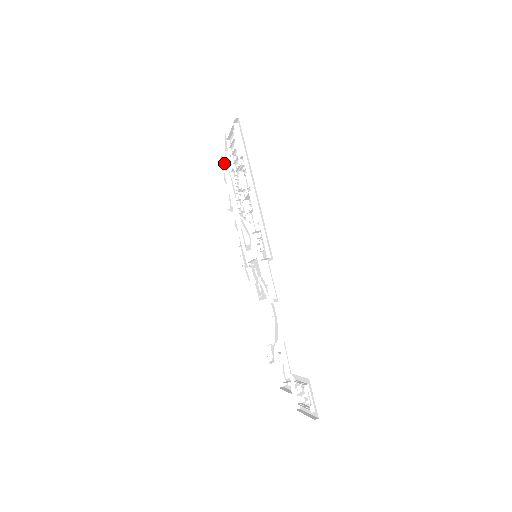
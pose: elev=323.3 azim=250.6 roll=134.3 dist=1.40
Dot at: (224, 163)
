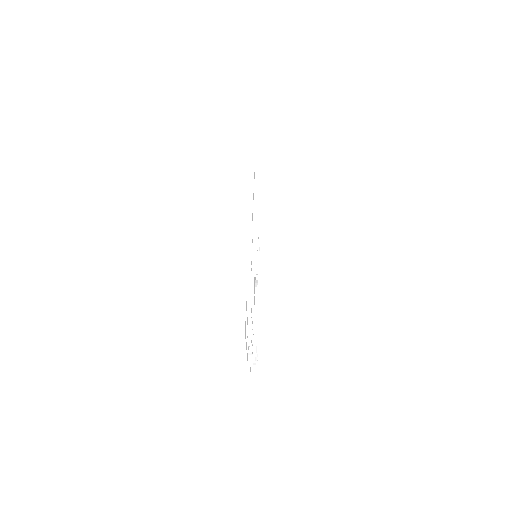
Dot at: occluded
